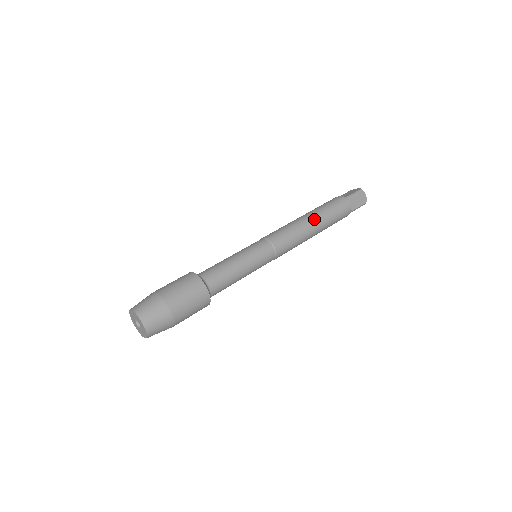
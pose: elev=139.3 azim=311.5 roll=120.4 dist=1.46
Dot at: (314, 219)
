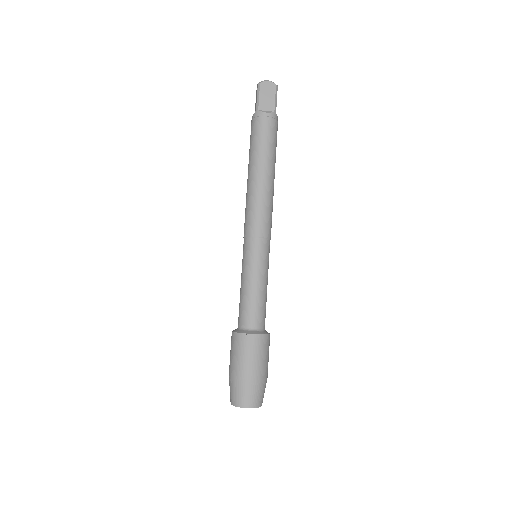
Dot at: (273, 173)
